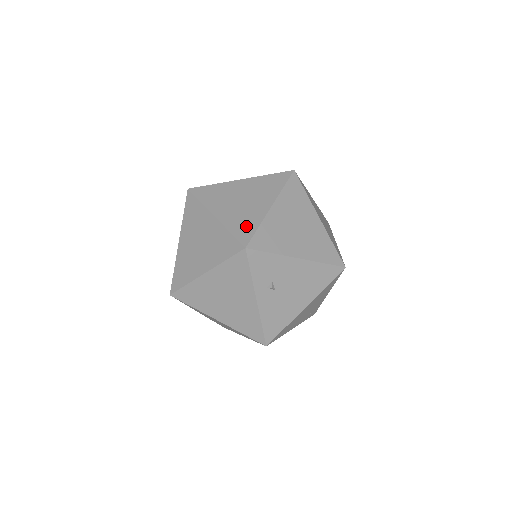
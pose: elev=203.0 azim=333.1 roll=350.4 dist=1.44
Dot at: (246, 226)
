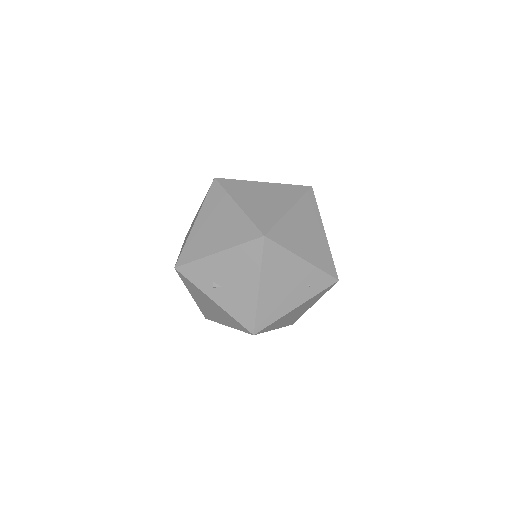
Dot at: occluded
